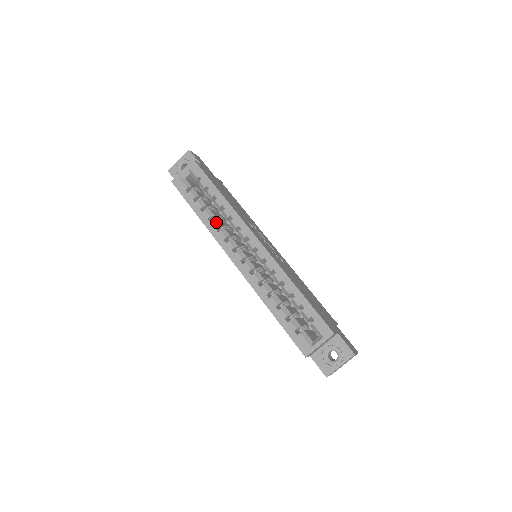
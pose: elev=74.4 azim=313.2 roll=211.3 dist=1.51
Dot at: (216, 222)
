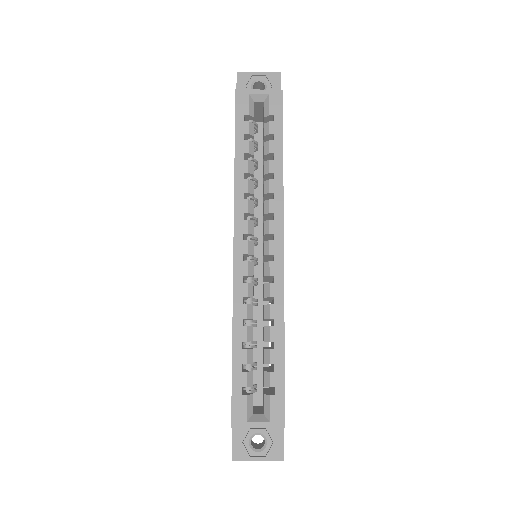
Dot at: (250, 185)
